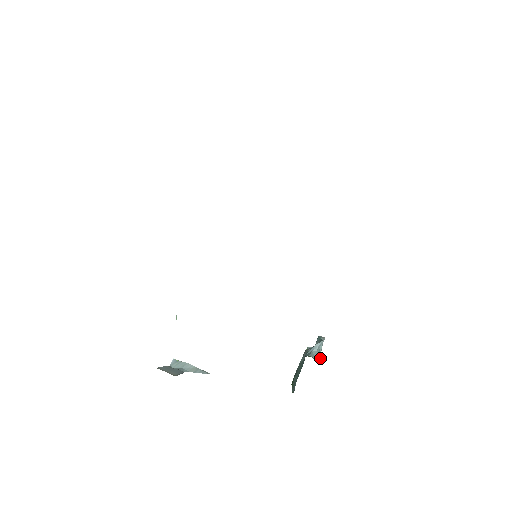
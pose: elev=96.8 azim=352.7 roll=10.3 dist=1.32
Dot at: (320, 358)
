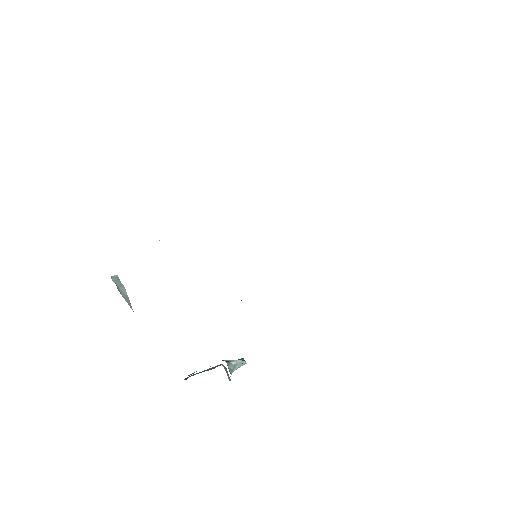
Dot at: (231, 372)
